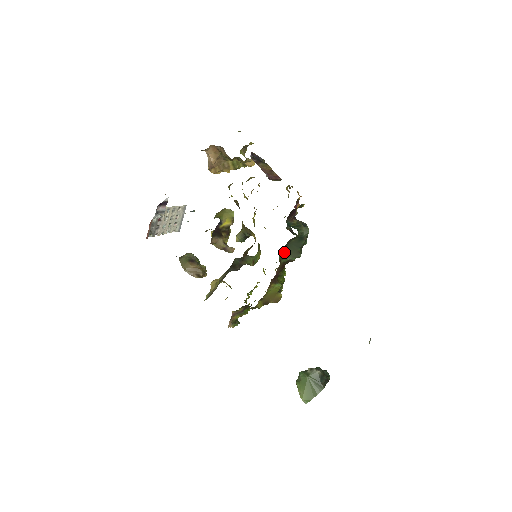
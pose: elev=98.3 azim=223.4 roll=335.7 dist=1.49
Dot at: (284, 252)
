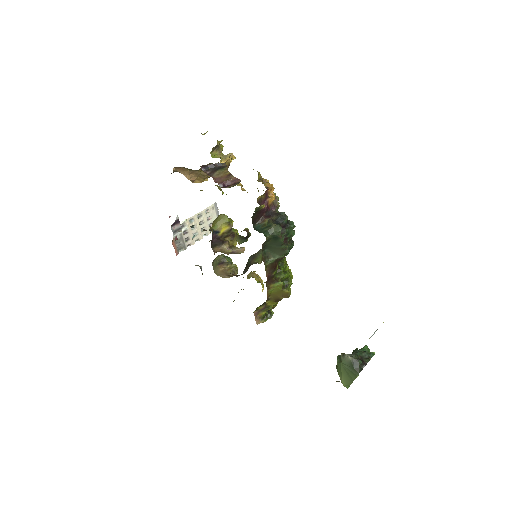
Dot at: (267, 254)
